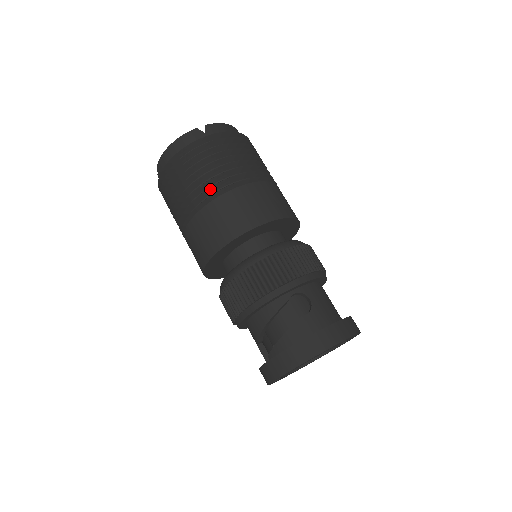
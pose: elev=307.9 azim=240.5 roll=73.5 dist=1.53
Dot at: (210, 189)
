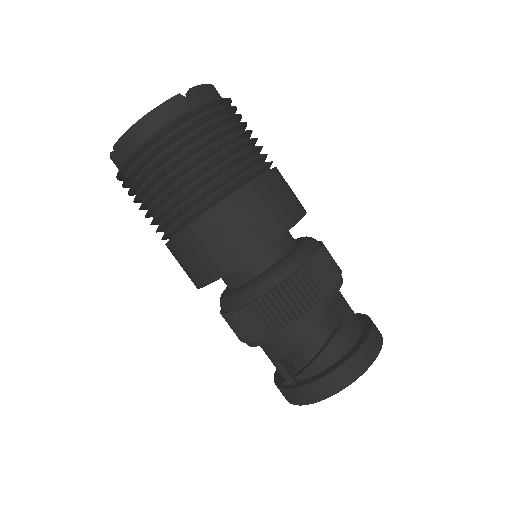
Dot at: (216, 186)
